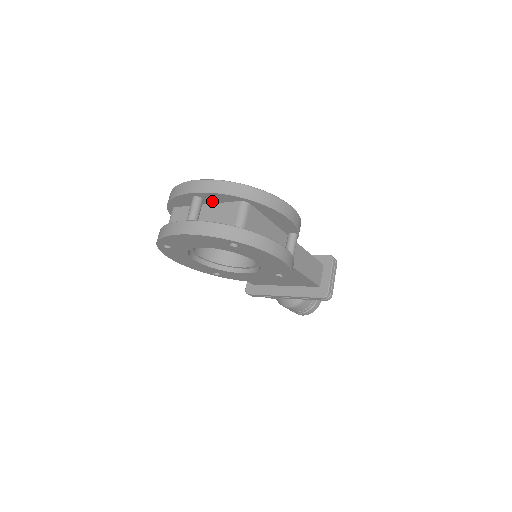
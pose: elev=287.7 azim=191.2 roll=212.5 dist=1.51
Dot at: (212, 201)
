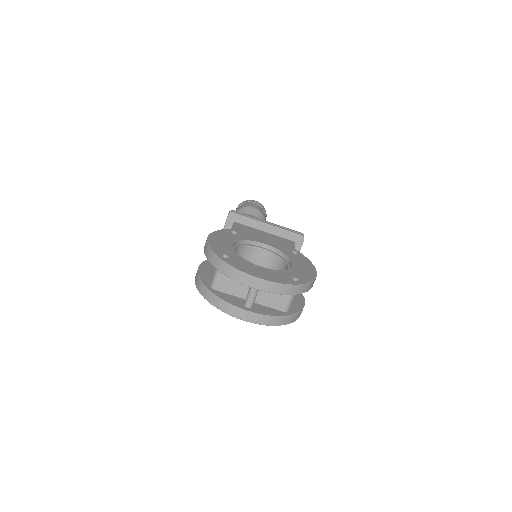
Dot at: occluded
